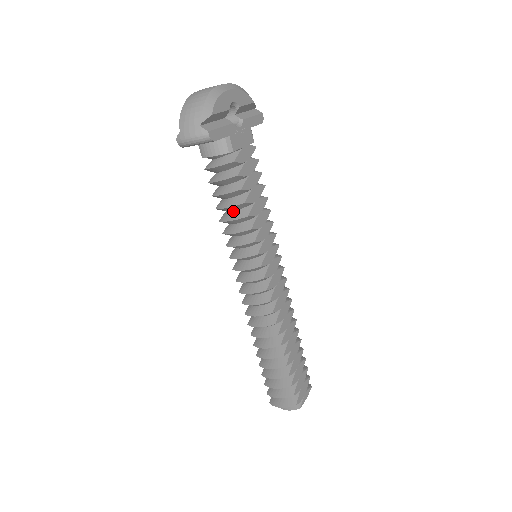
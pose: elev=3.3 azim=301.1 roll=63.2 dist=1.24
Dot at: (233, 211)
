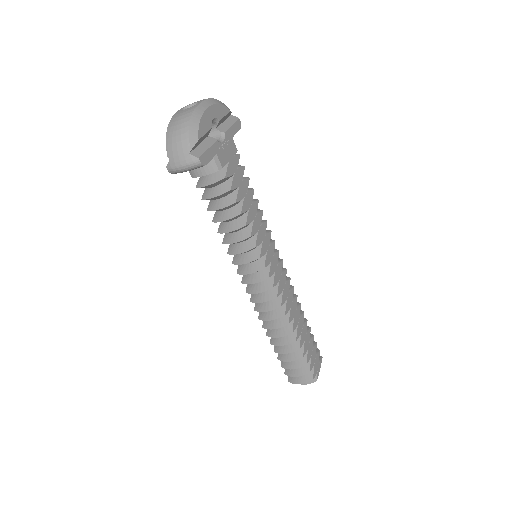
Dot at: (230, 221)
